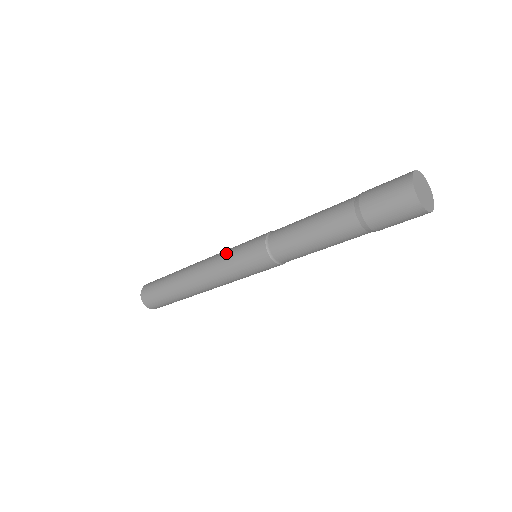
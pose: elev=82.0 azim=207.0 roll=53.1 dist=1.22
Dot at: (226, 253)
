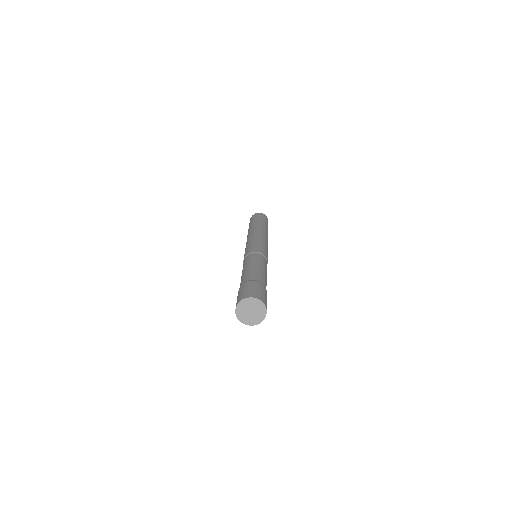
Dot at: (253, 239)
